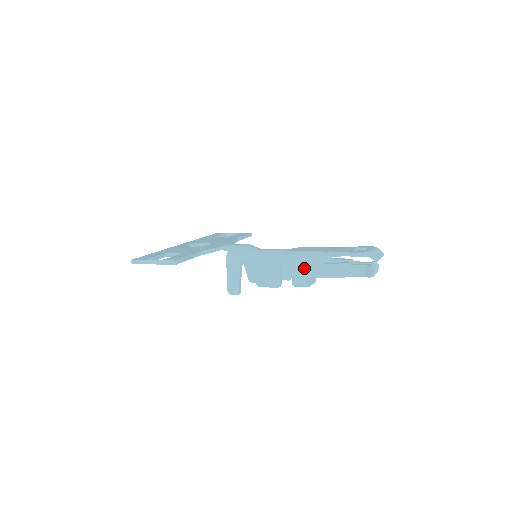
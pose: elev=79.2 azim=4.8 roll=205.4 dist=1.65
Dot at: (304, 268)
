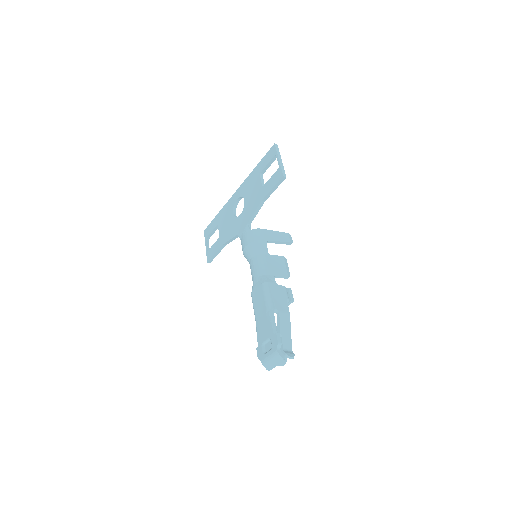
Dot at: occluded
